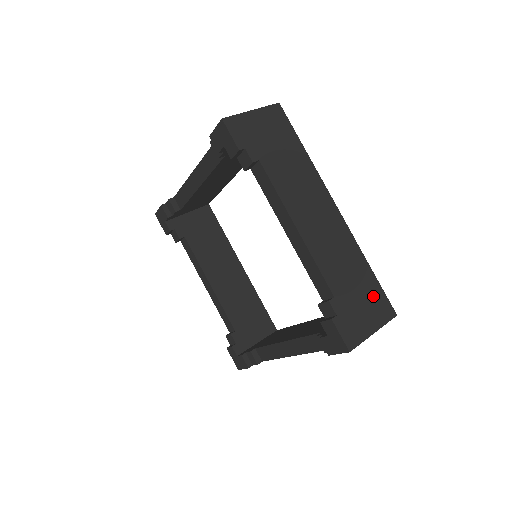
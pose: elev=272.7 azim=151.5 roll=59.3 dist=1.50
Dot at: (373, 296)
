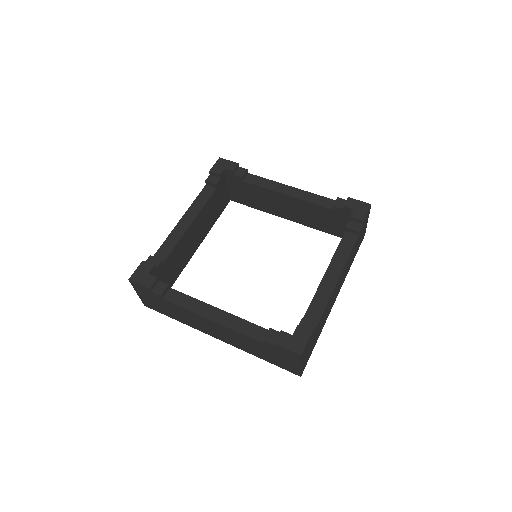
Dot at: occluded
